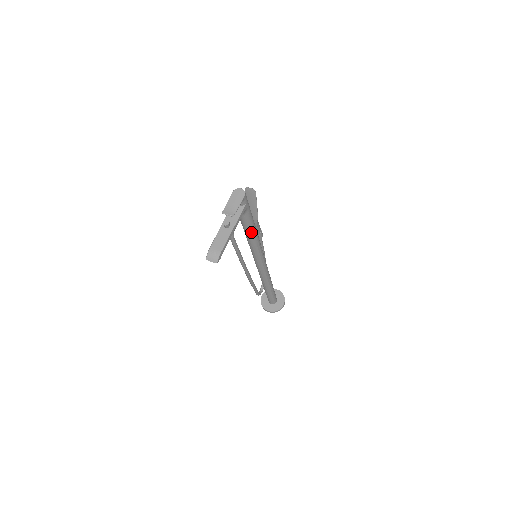
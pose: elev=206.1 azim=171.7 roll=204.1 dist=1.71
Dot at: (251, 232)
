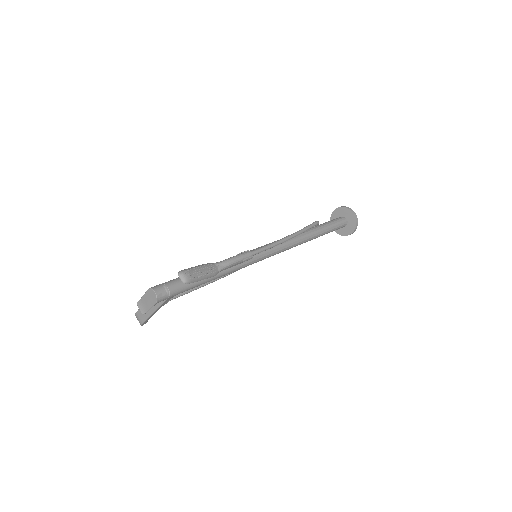
Dot at: occluded
